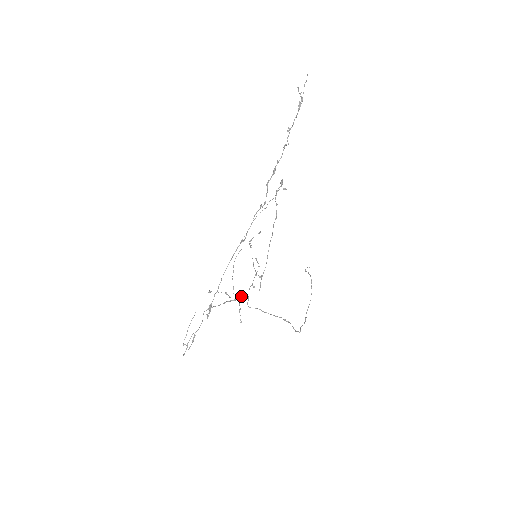
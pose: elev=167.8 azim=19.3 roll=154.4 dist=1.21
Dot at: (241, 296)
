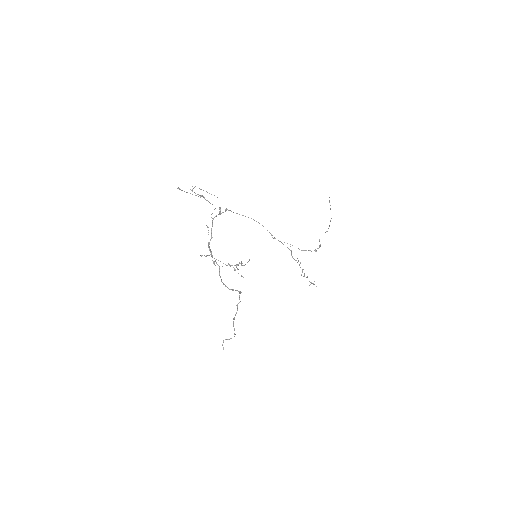
Dot at: occluded
